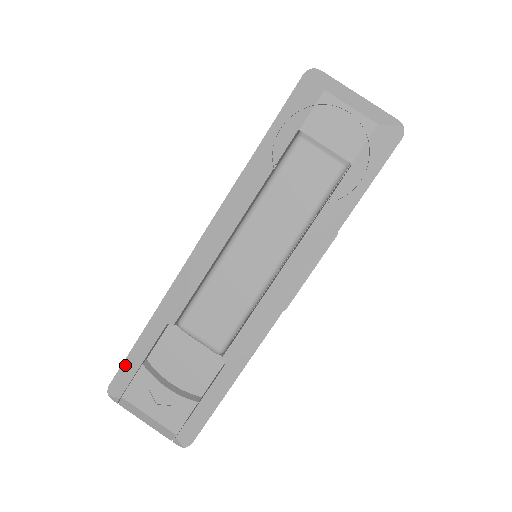
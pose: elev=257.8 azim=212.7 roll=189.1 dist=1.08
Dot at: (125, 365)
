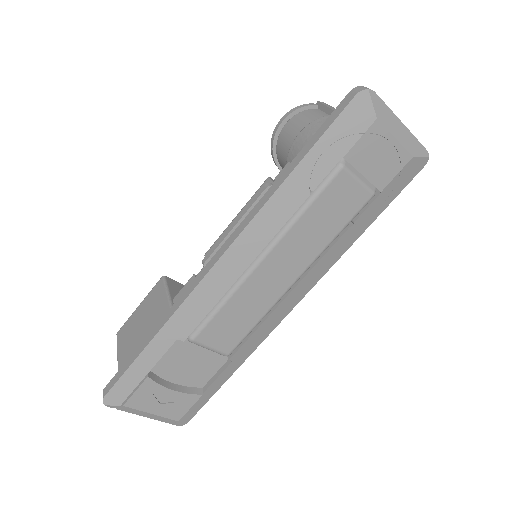
Dot at: (124, 378)
